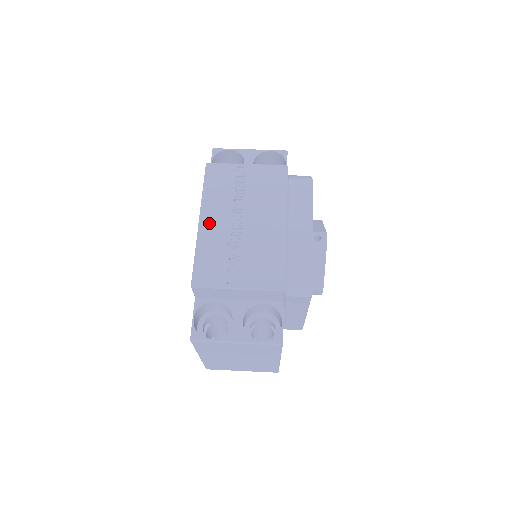
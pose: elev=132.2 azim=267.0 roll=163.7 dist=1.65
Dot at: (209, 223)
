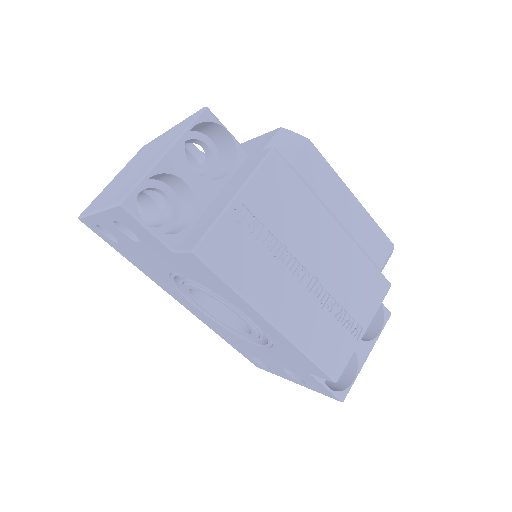
Dot at: (285, 314)
